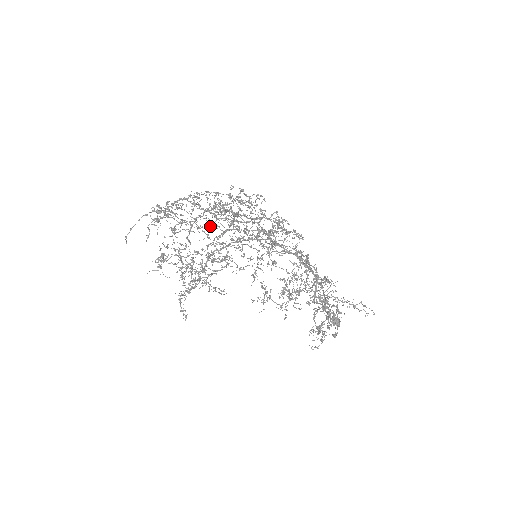
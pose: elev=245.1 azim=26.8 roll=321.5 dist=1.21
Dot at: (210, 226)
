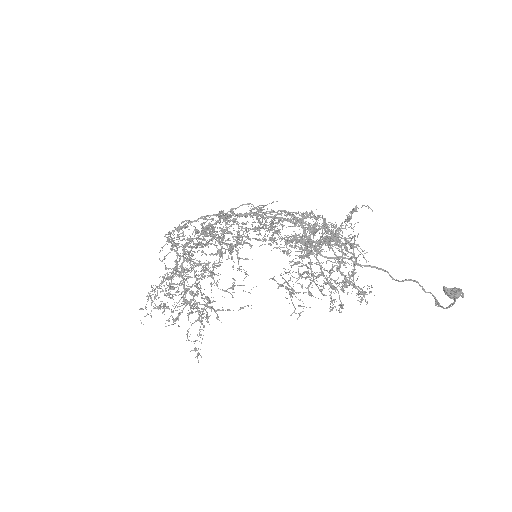
Dot at: occluded
